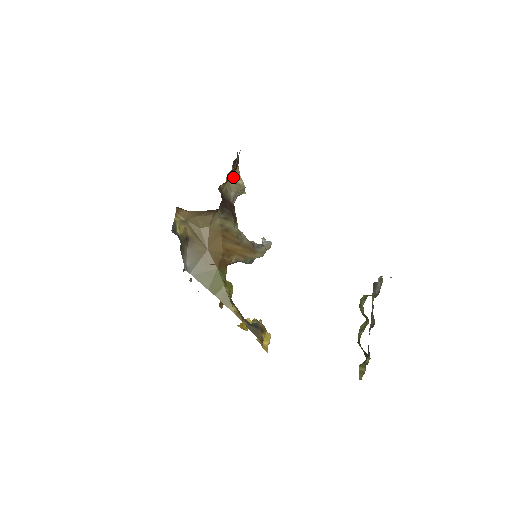
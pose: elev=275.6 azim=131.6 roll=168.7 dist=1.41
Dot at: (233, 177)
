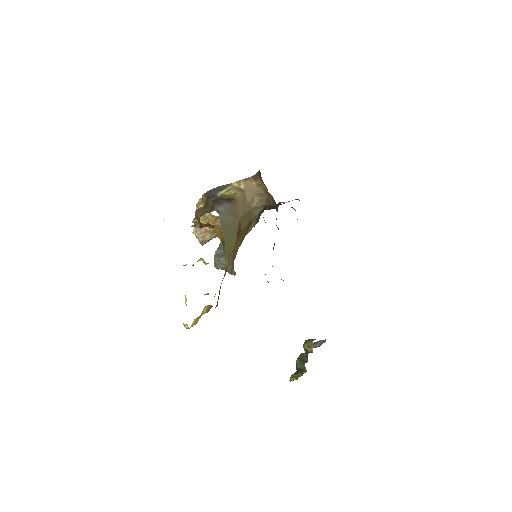
Dot at: occluded
